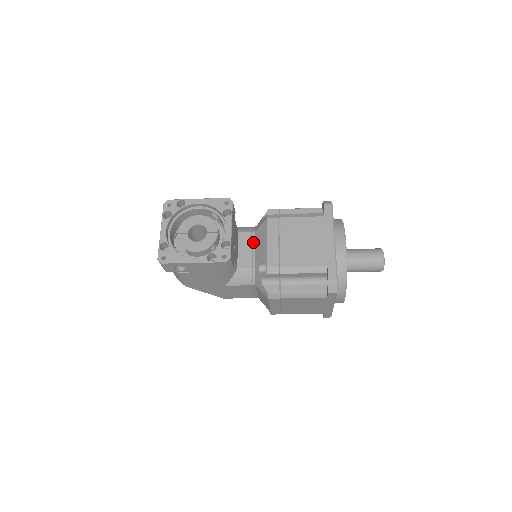
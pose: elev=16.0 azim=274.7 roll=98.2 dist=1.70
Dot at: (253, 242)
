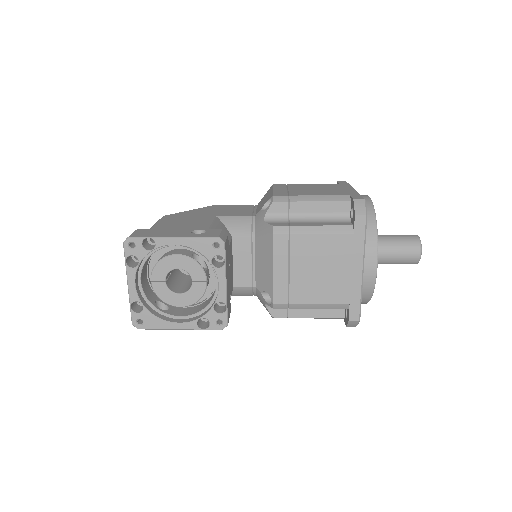
Dot at: (253, 252)
